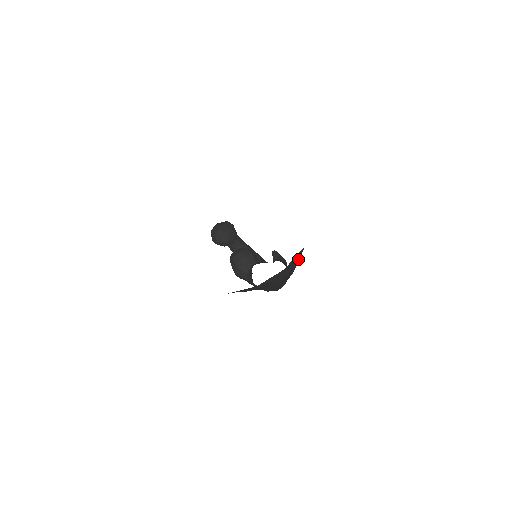
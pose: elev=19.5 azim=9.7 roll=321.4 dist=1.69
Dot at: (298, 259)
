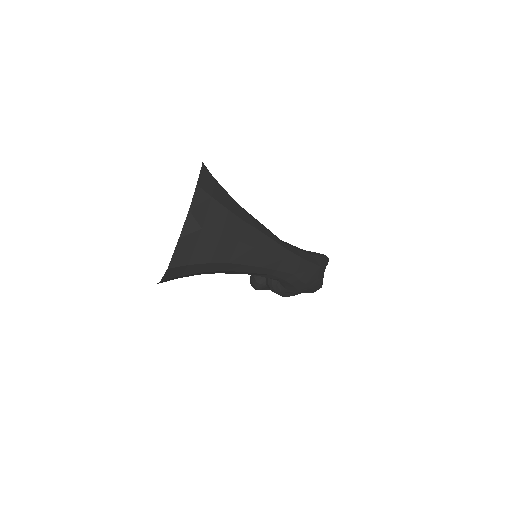
Dot at: (214, 202)
